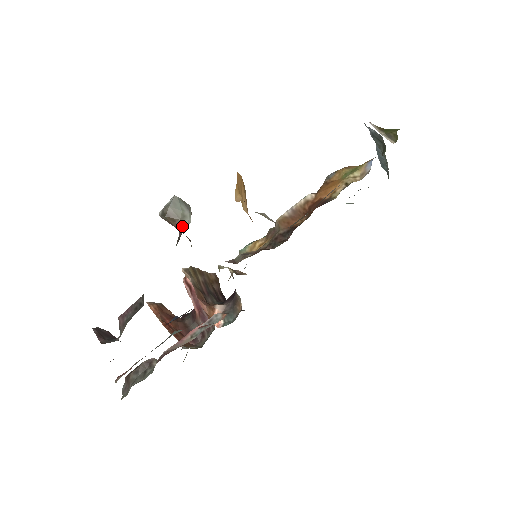
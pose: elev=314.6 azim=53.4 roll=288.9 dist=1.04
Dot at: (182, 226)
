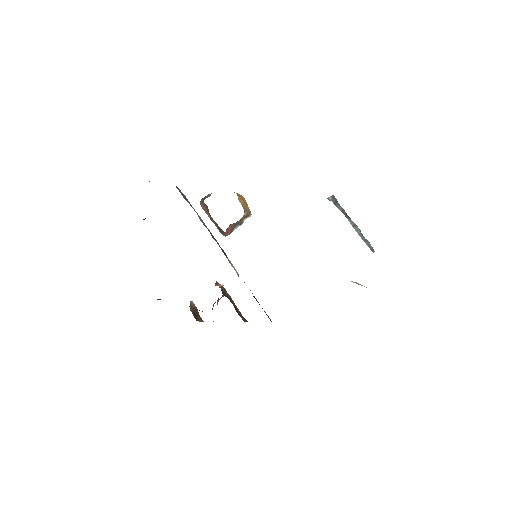
Dot at: (205, 198)
